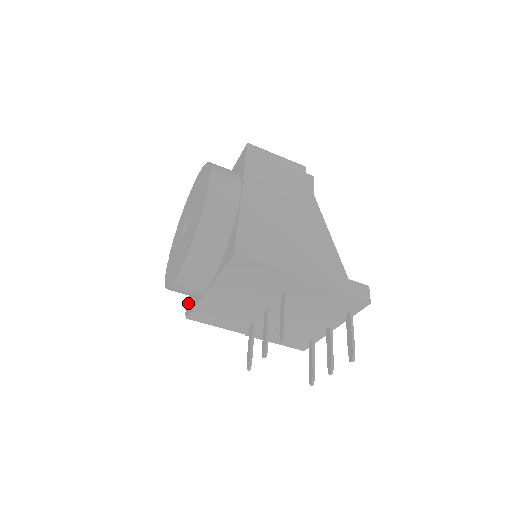
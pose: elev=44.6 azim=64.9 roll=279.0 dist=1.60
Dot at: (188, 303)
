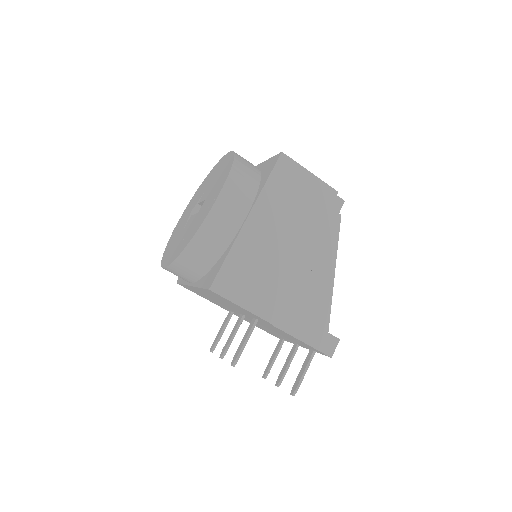
Dot at: occluded
